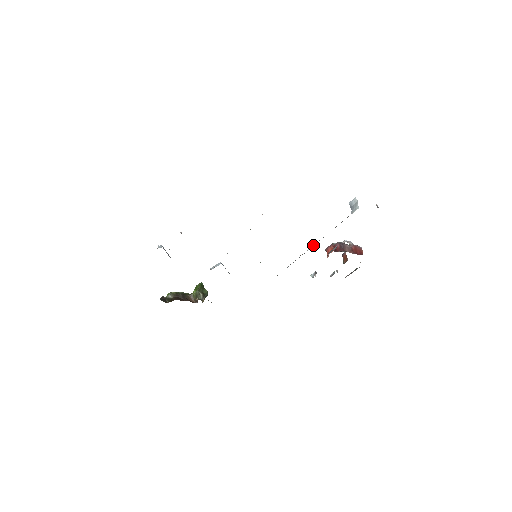
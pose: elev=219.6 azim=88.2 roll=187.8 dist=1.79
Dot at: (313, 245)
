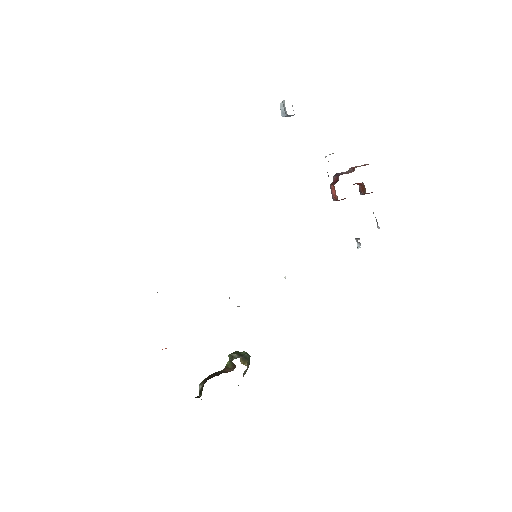
Dot at: occluded
